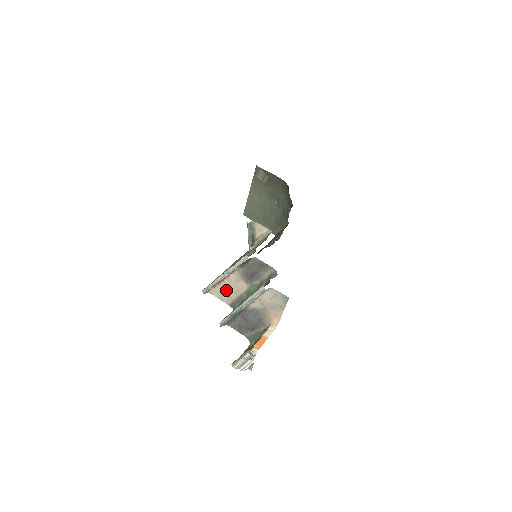
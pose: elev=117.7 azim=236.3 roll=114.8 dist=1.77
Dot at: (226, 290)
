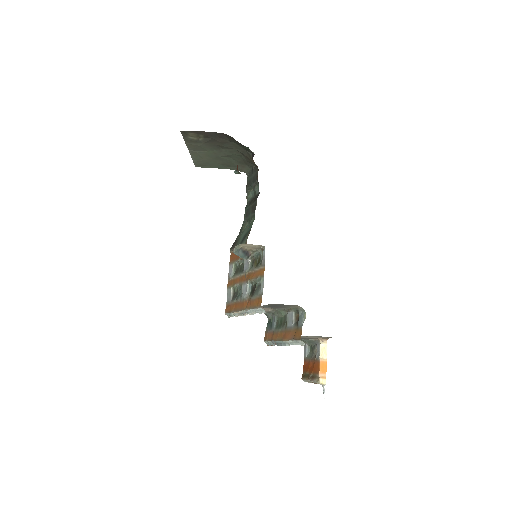
Dot at: occluded
